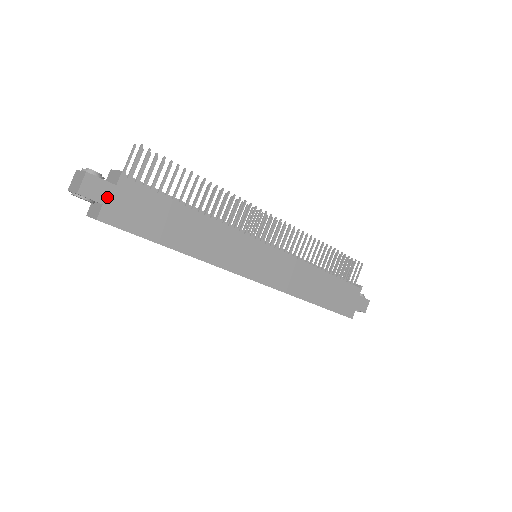
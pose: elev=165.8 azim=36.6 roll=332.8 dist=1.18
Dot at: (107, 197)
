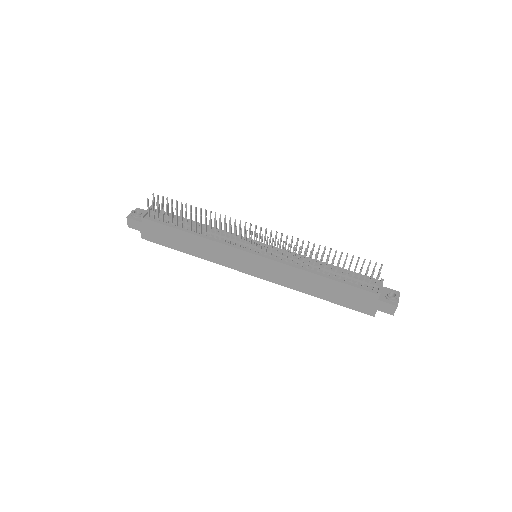
Dot at: (141, 228)
